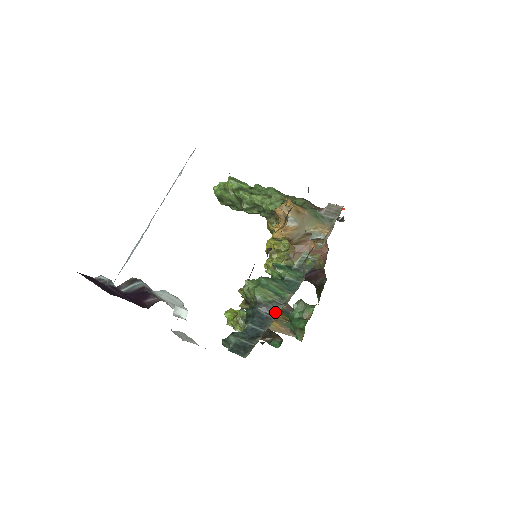
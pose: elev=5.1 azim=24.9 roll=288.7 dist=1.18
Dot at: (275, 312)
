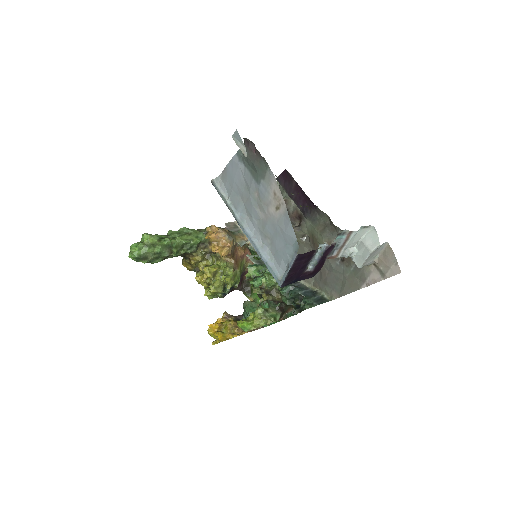
Dot at: occluded
